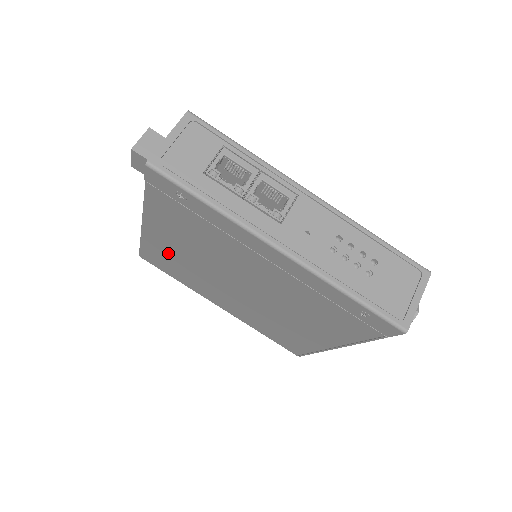
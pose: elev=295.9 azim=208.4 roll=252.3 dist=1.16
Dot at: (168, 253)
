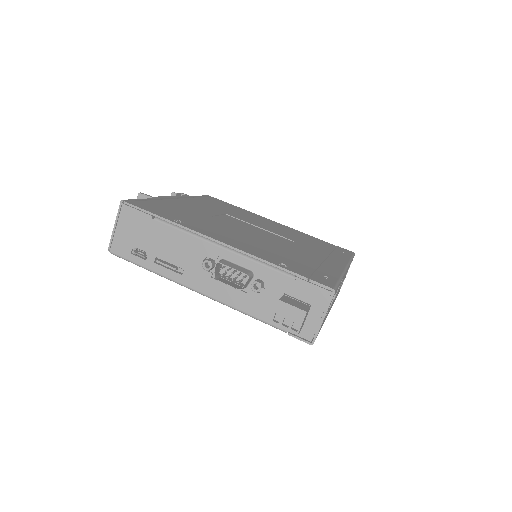
Dot at: occluded
